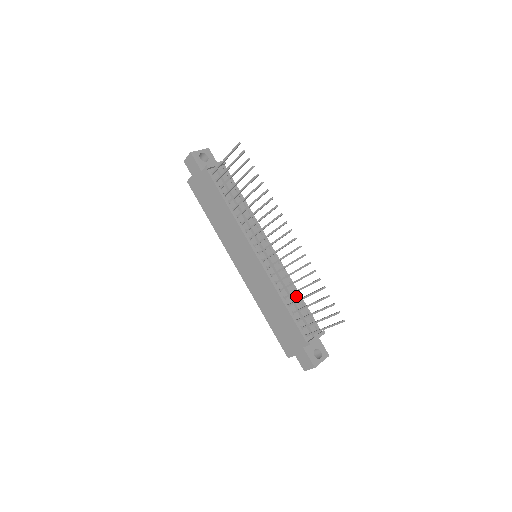
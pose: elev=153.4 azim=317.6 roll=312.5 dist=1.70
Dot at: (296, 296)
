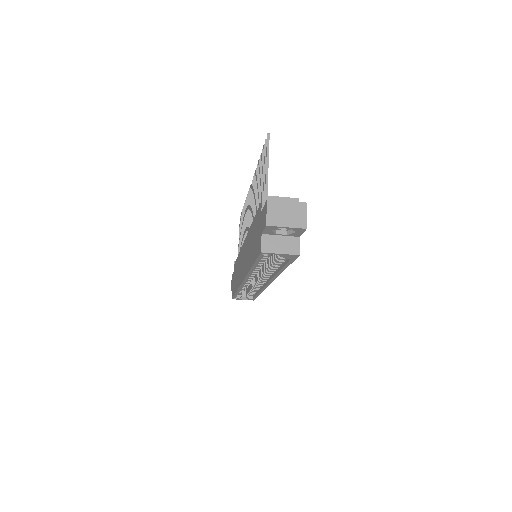
Dot at: occluded
